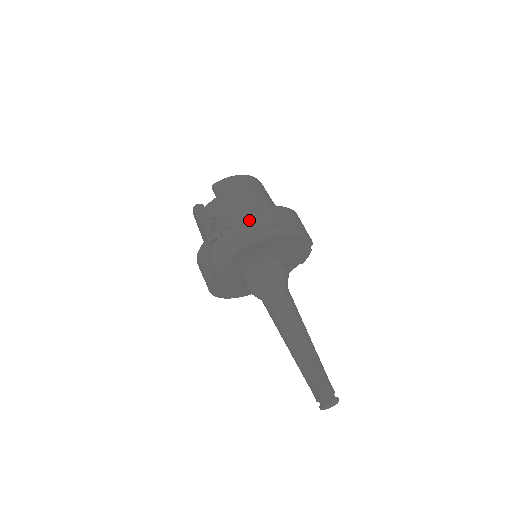
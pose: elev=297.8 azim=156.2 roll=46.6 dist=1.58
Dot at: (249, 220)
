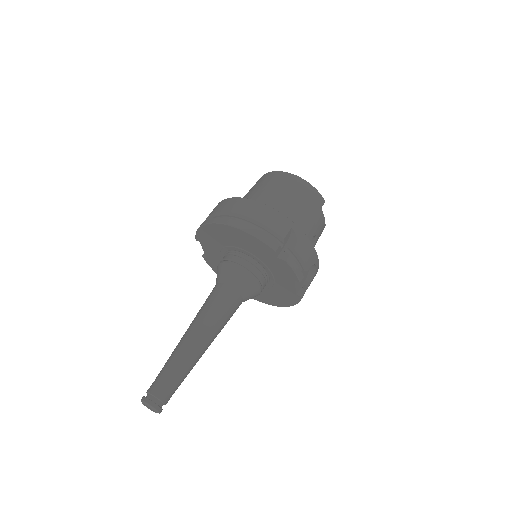
Dot at: (215, 208)
